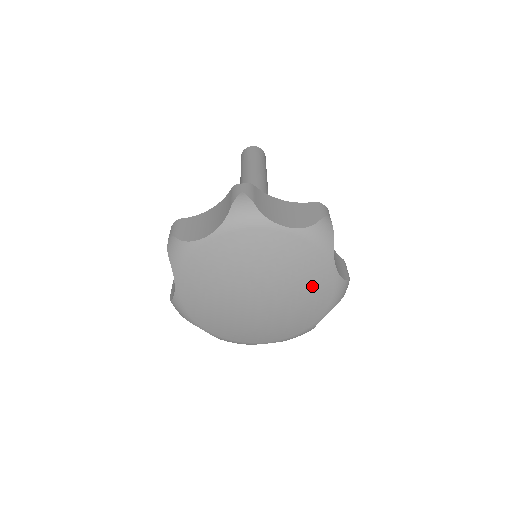
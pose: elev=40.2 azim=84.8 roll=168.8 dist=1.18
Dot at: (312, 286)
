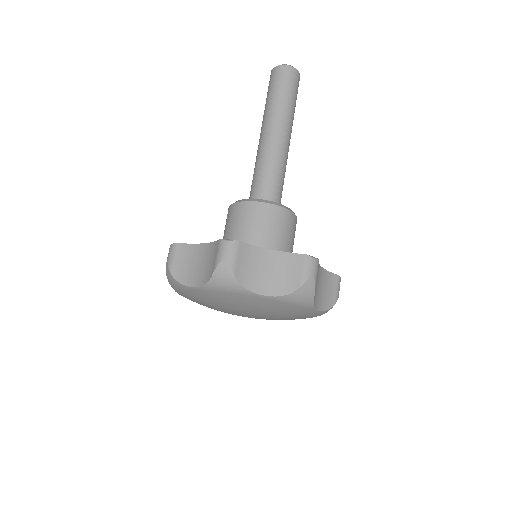
Dot at: occluded
